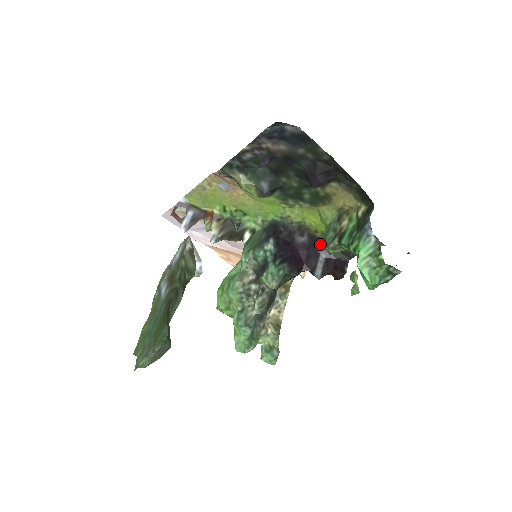
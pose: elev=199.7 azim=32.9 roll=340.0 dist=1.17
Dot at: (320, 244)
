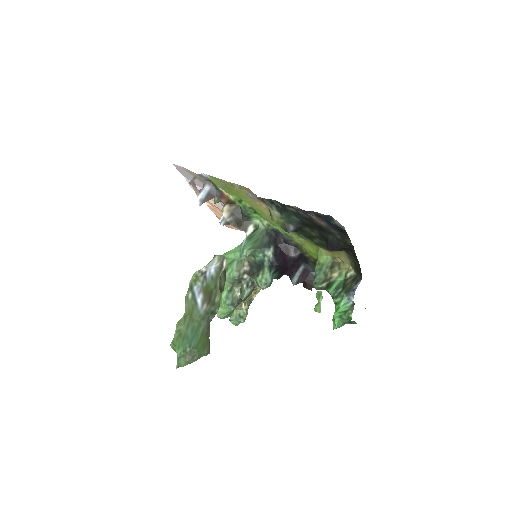
Dot at: (304, 260)
